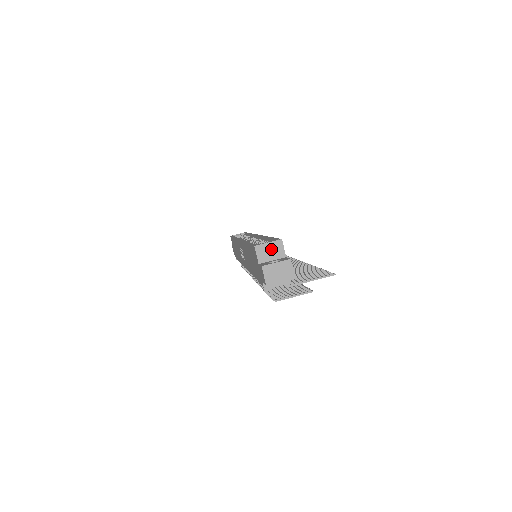
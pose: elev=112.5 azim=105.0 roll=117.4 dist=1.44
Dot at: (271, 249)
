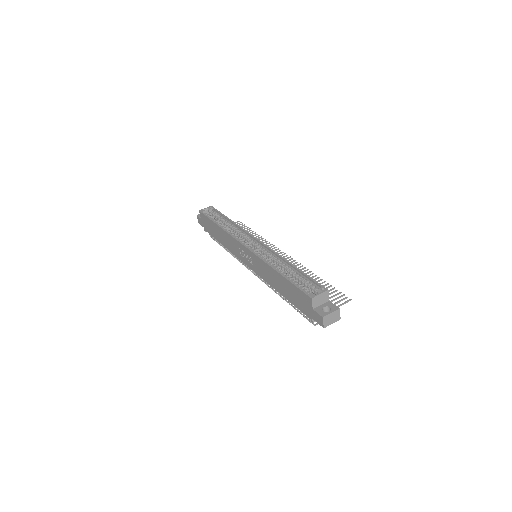
Dot at: (321, 298)
